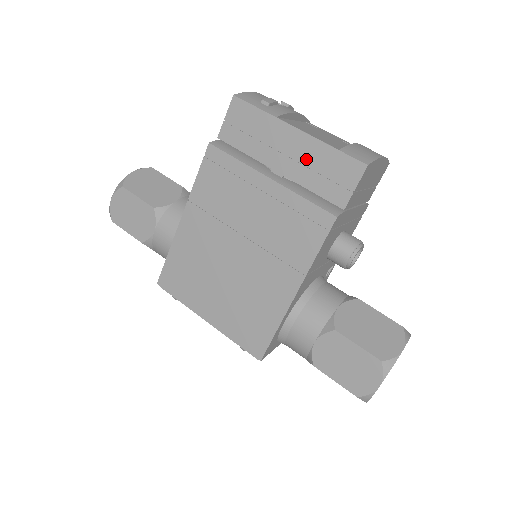
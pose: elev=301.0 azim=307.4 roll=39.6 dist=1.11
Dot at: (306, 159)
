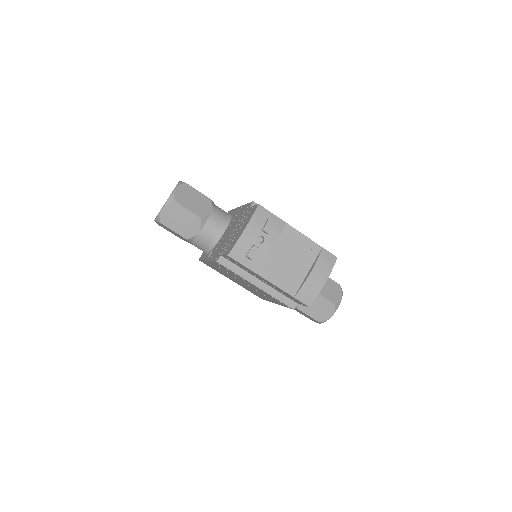
Dot at: (276, 288)
